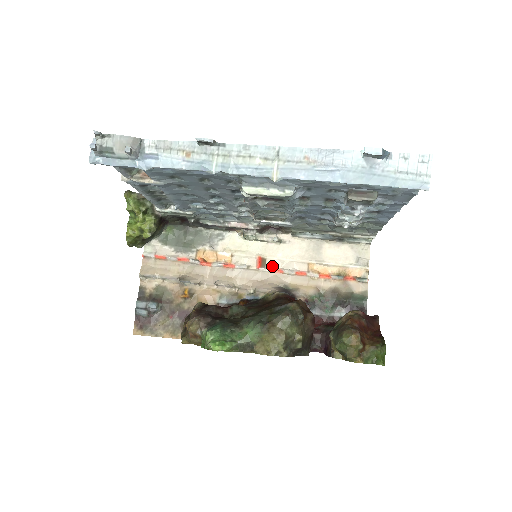
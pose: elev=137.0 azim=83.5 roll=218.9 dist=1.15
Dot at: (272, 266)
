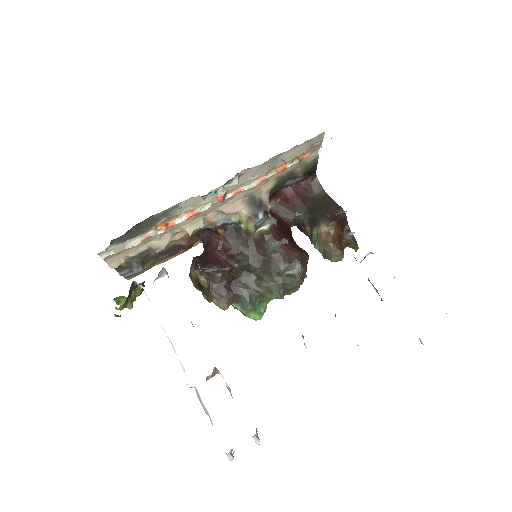
Dot at: (233, 191)
